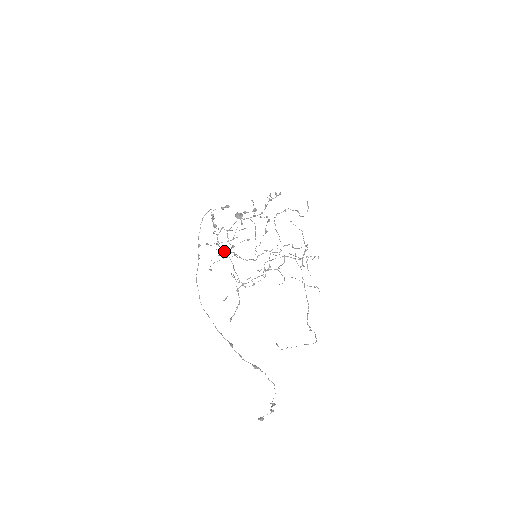
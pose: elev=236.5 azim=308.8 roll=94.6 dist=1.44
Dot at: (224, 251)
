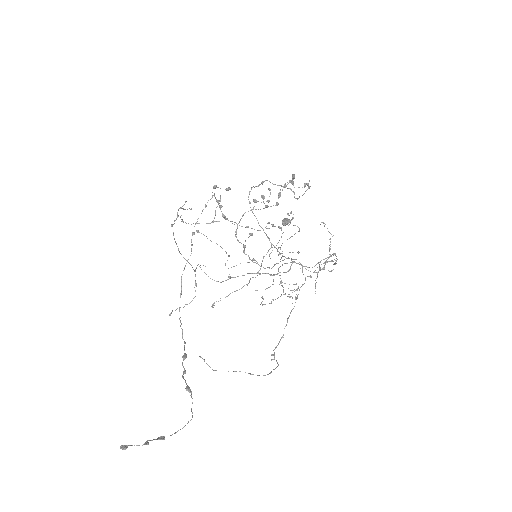
Dot at: (173, 224)
